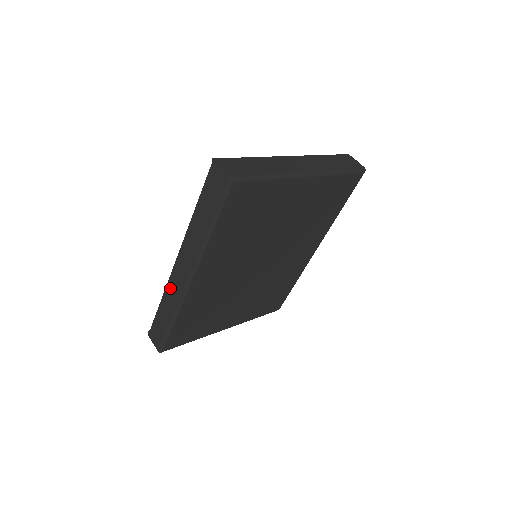
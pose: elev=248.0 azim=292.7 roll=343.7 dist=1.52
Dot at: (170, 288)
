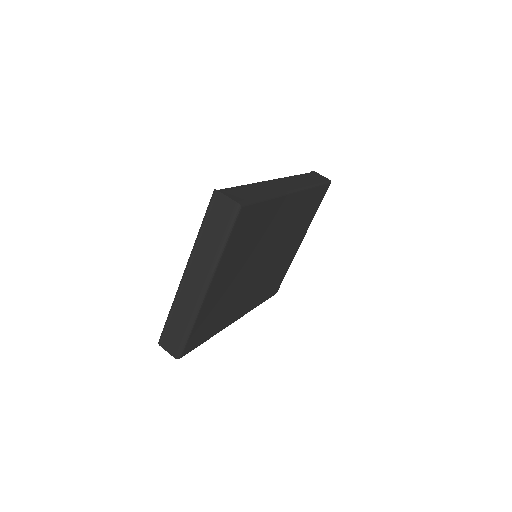
Dot at: occluded
